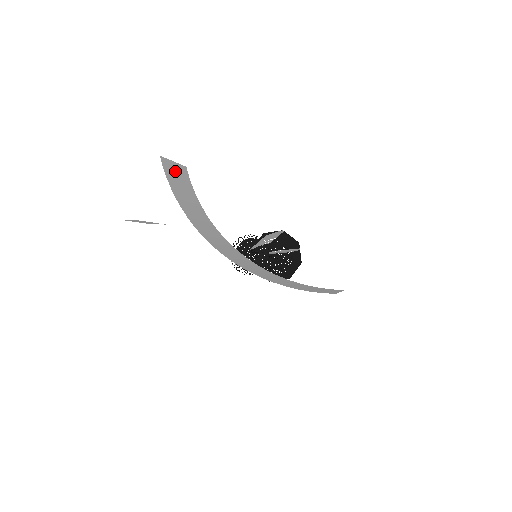
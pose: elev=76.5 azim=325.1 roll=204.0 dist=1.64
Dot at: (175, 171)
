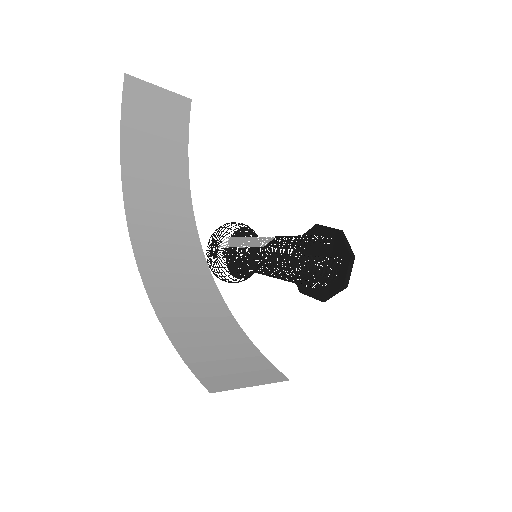
Dot at: (155, 101)
